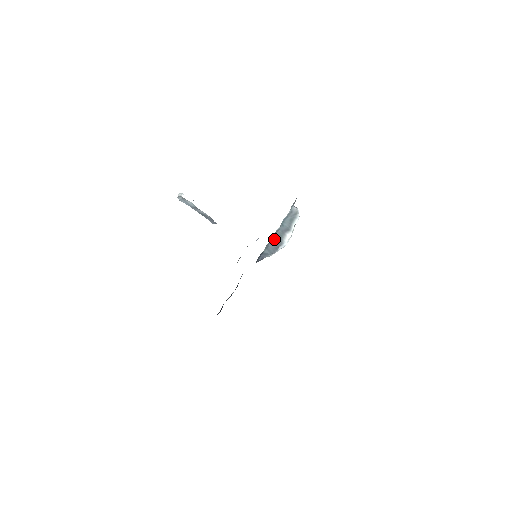
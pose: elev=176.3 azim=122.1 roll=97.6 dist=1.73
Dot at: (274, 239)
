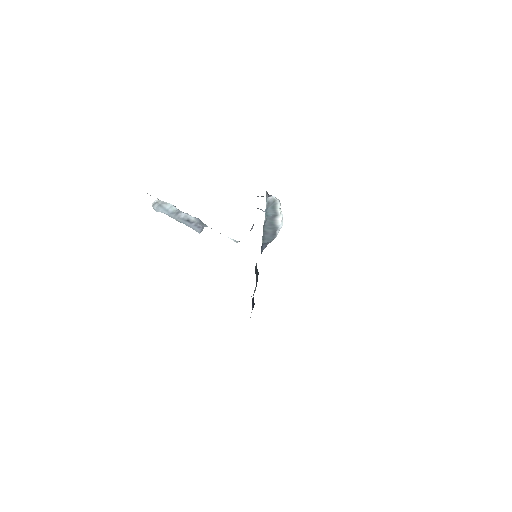
Dot at: (267, 229)
